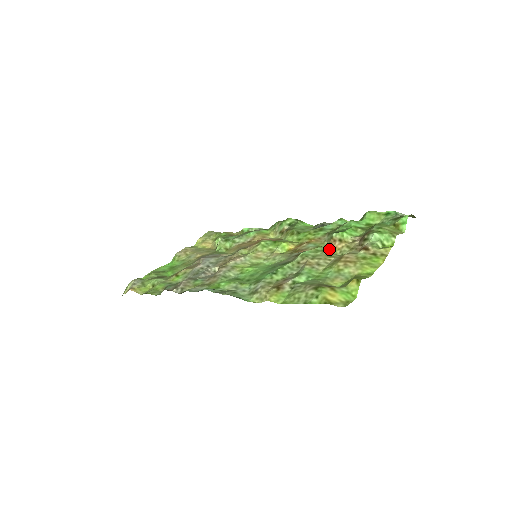
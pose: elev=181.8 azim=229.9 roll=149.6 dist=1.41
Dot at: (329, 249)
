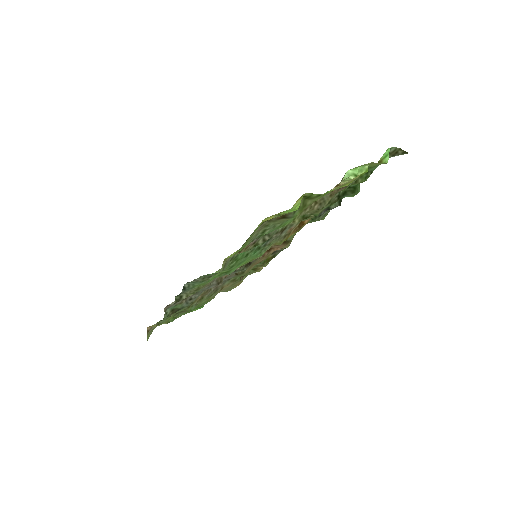
Dot at: occluded
